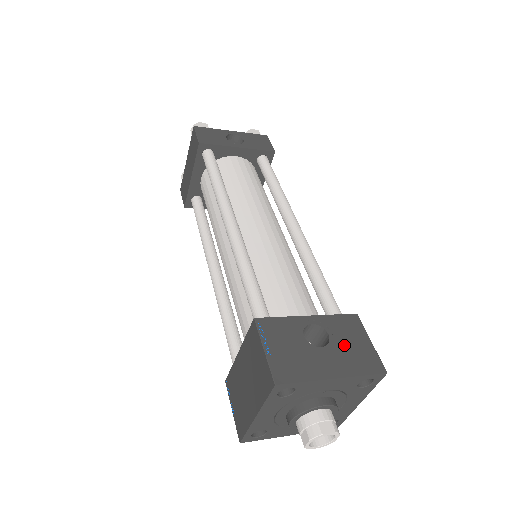
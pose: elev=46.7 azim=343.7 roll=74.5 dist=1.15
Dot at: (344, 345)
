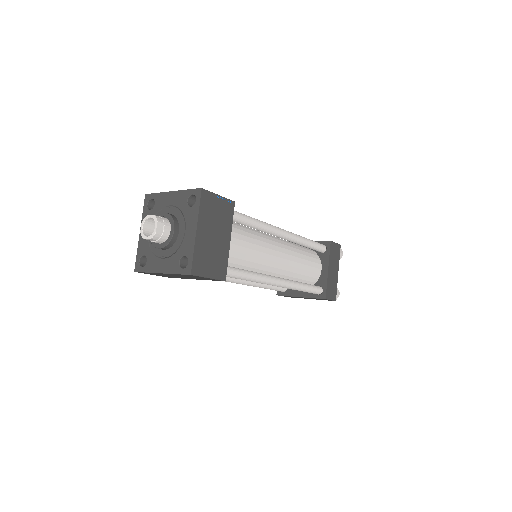
Dot at: occluded
